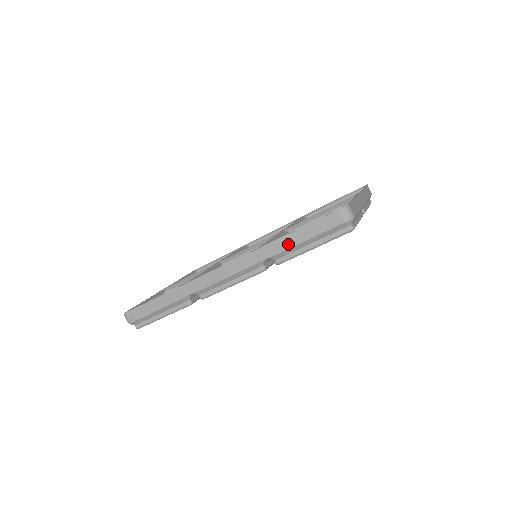
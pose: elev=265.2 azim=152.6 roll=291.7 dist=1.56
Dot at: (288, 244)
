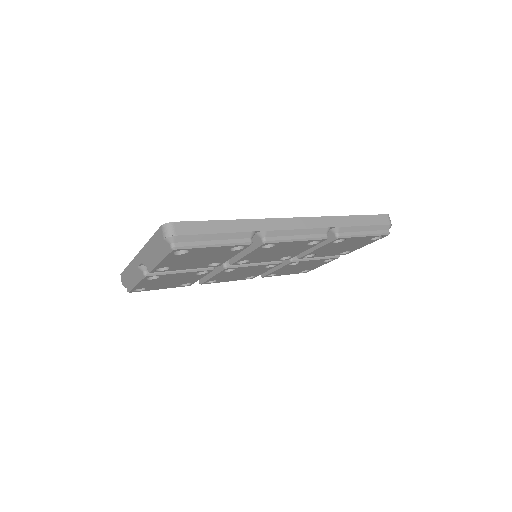
Dot at: (353, 223)
